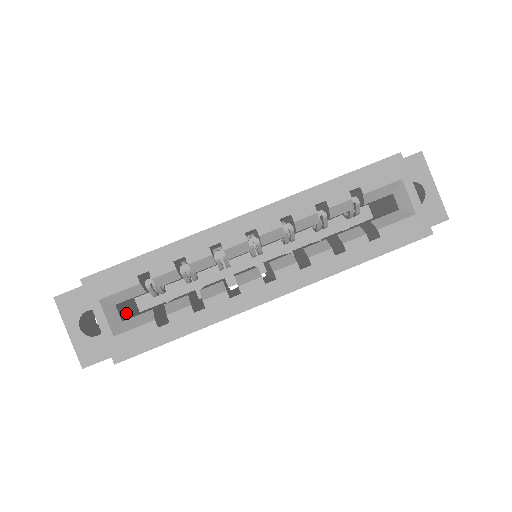
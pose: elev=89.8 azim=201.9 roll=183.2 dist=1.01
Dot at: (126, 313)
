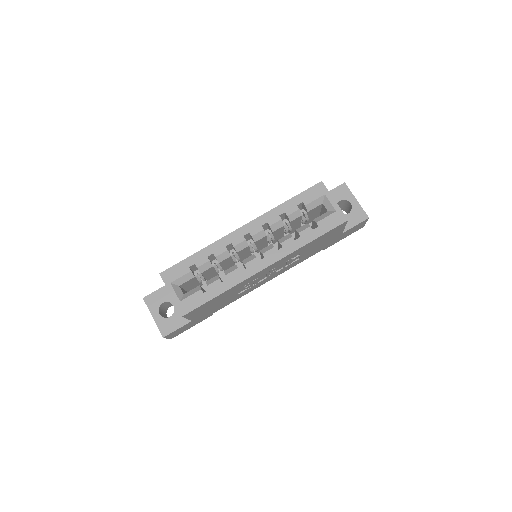
Dot at: occluded
